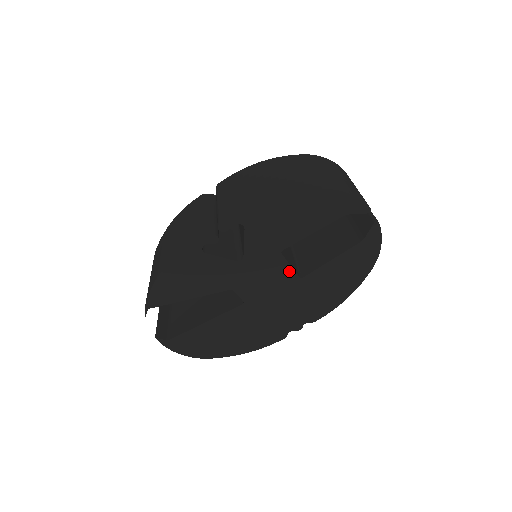
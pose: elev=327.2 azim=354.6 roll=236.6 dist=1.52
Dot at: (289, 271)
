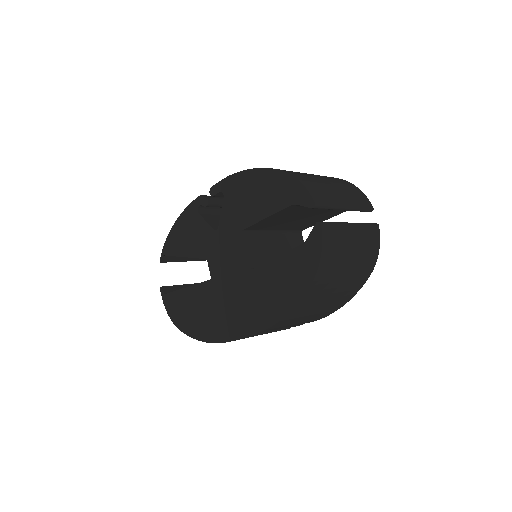
Dot at: (244, 256)
